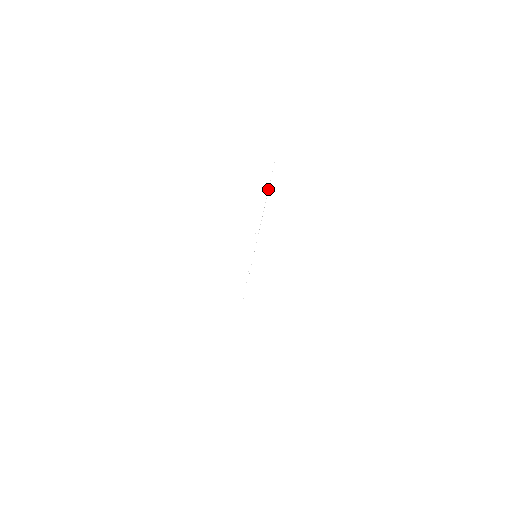
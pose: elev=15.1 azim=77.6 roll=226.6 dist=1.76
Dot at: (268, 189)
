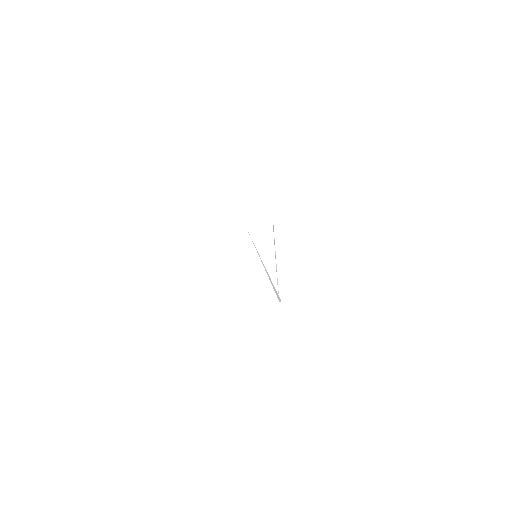
Dot at: (267, 274)
